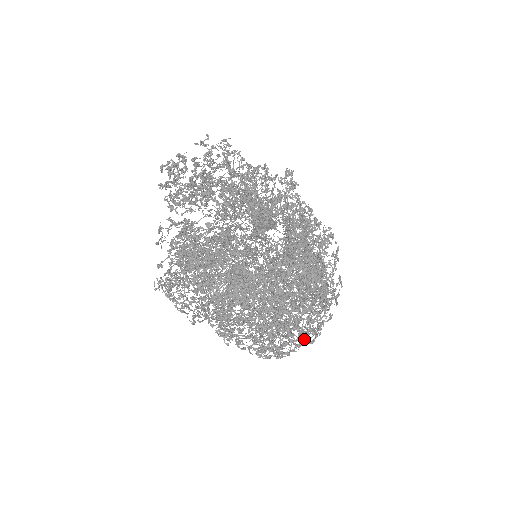
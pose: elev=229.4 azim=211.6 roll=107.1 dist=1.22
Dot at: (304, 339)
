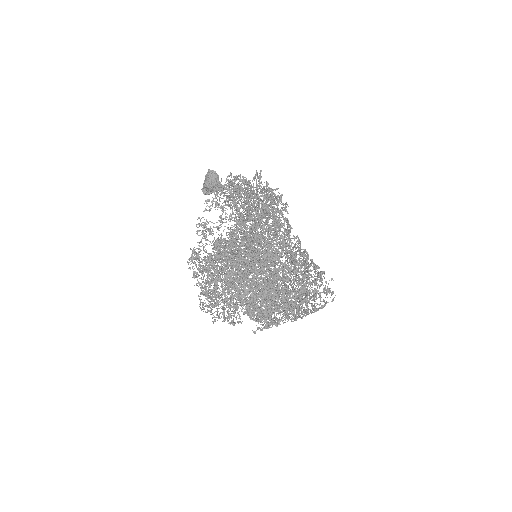
Dot at: occluded
